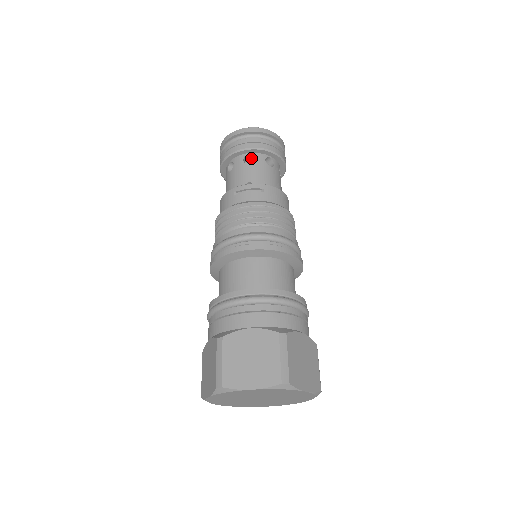
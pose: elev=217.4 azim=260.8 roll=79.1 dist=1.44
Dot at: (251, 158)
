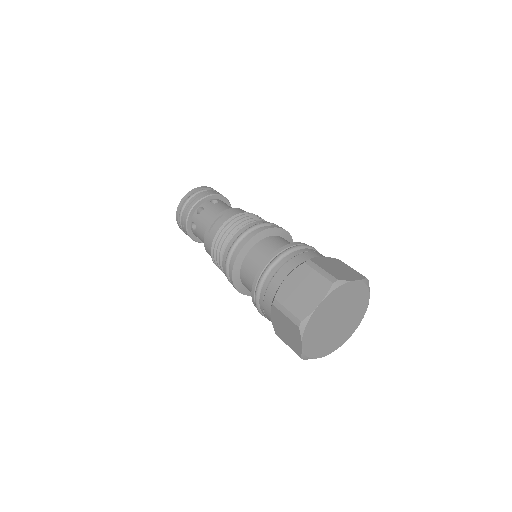
Dot at: (201, 210)
